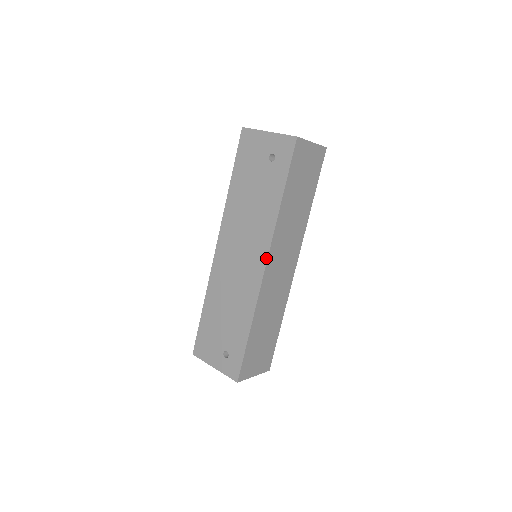
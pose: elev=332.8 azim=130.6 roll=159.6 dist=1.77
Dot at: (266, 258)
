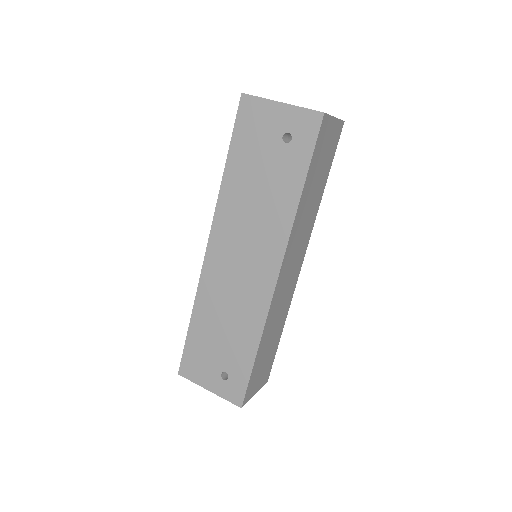
Dot at: (279, 265)
